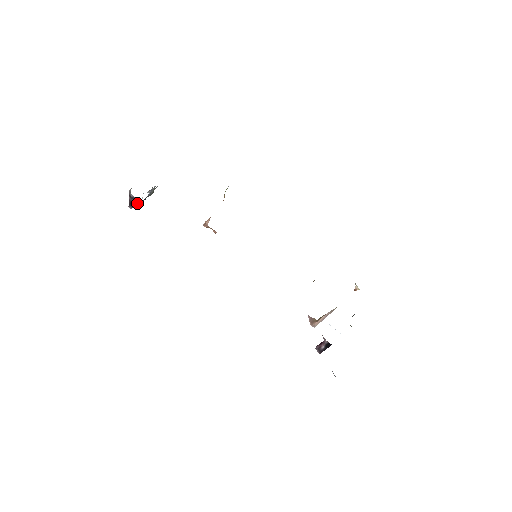
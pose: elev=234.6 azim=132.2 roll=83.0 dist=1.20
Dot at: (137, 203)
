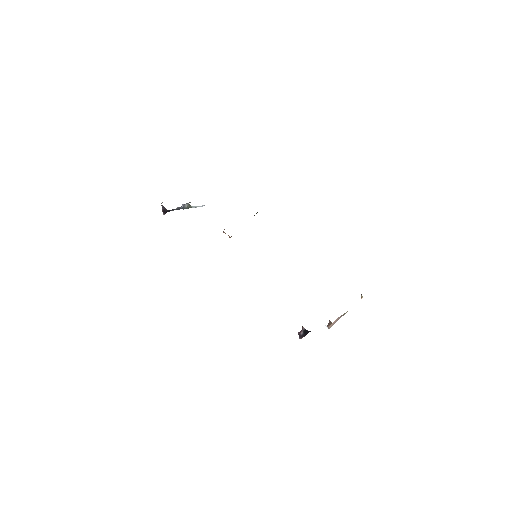
Dot at: (167, 211)
